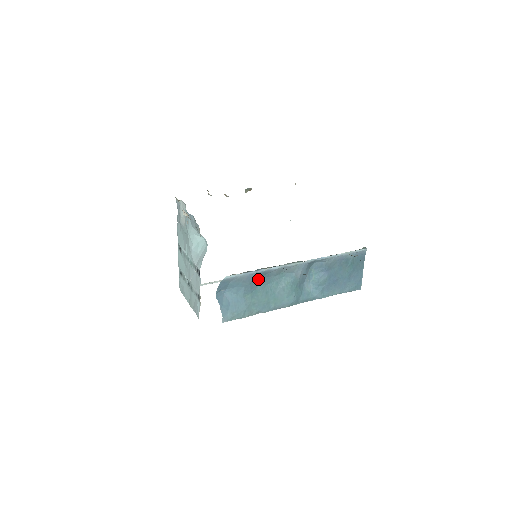
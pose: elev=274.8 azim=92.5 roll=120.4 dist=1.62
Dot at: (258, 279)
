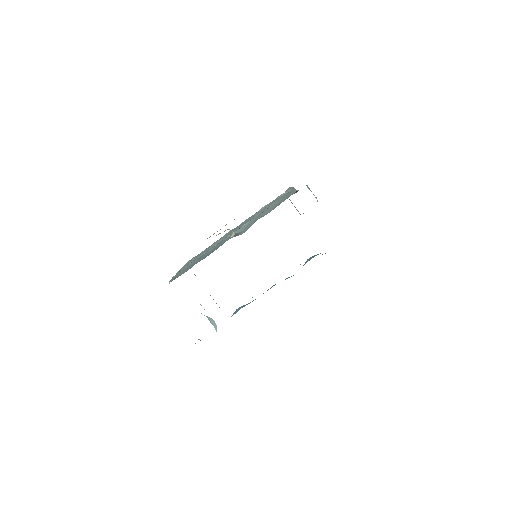
Dot at: occluded
